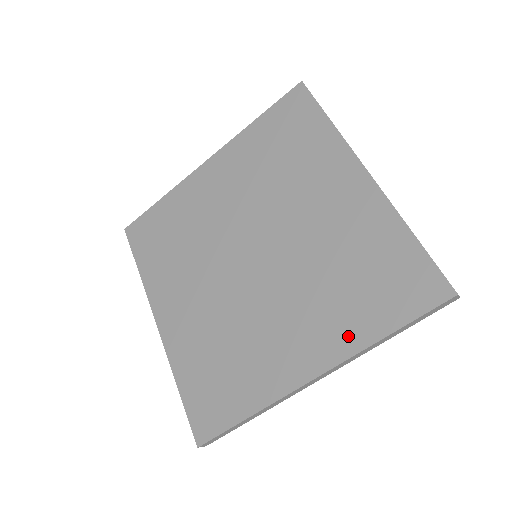
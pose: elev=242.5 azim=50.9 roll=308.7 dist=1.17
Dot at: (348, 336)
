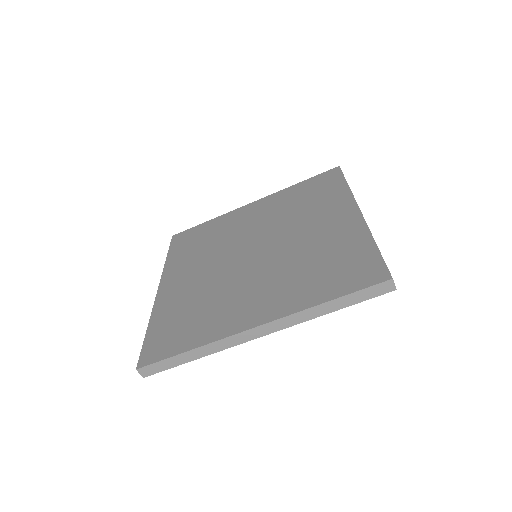
Dot at: (297, 301)
